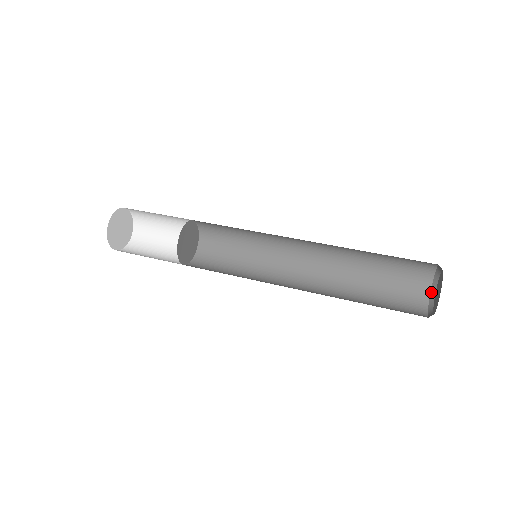
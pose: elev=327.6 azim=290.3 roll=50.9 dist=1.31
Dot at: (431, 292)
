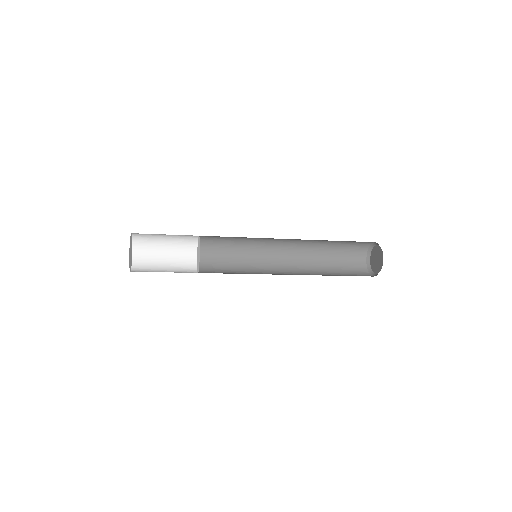
Dot at: (367, 266)
